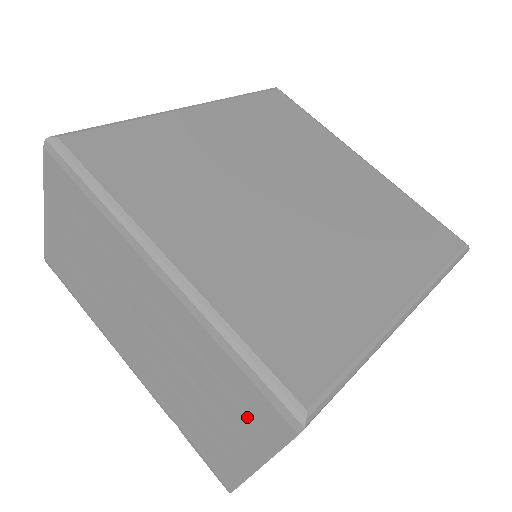
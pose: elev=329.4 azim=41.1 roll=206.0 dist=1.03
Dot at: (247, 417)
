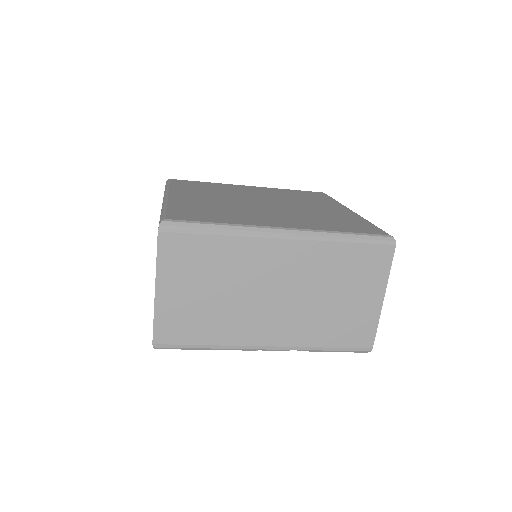
Dot at: occluded
